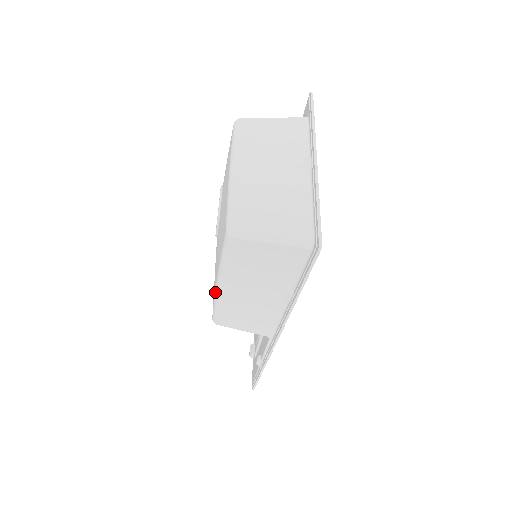
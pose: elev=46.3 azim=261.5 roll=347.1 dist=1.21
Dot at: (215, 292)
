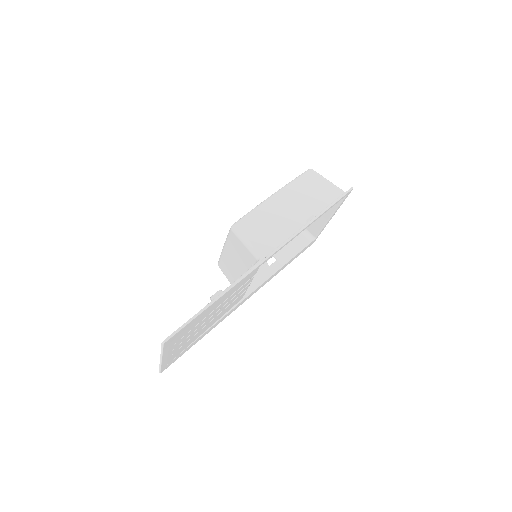
Dot at: (263, 201)
